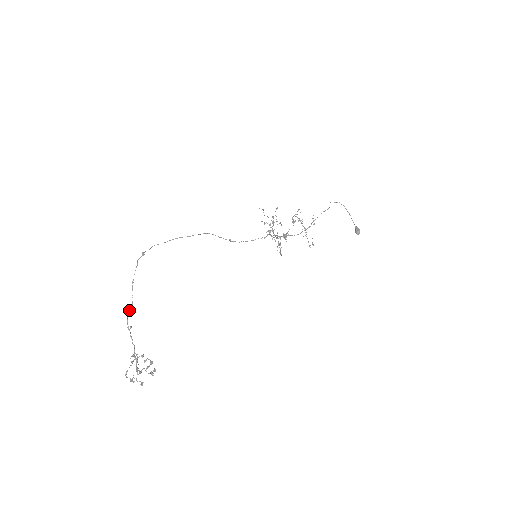
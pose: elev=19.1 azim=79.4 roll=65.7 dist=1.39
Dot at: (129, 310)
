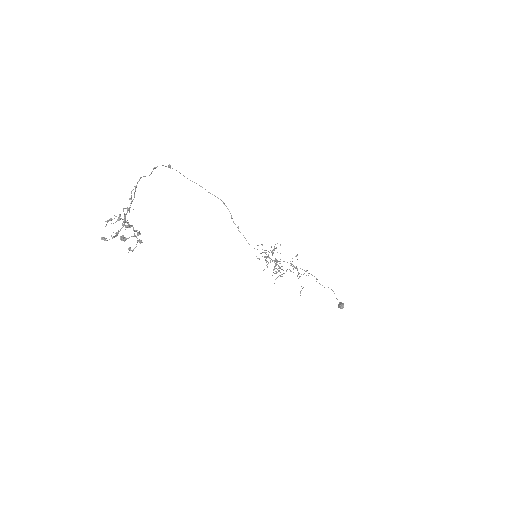
Dot at: (144, 176)
